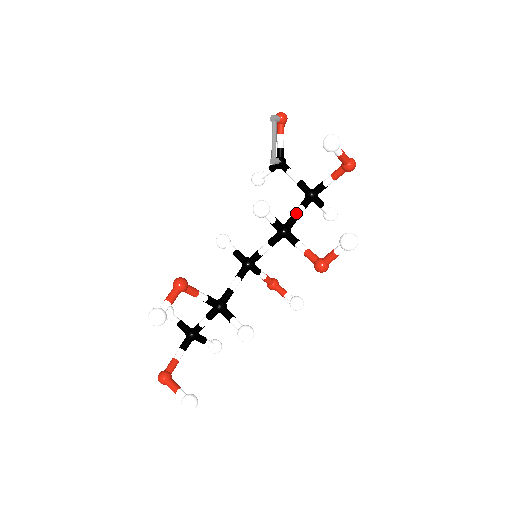
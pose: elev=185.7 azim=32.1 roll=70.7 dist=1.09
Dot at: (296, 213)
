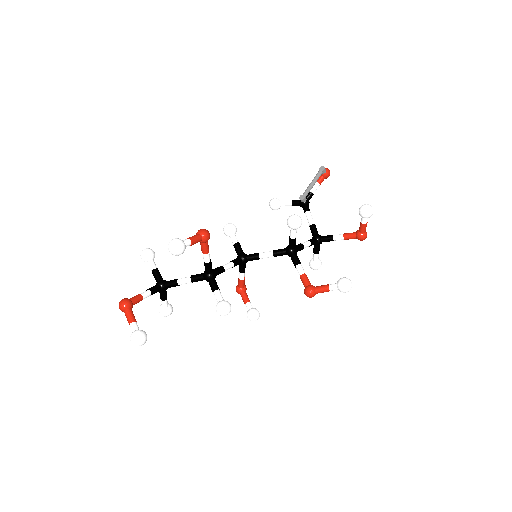
Dot at: (305, 244)
